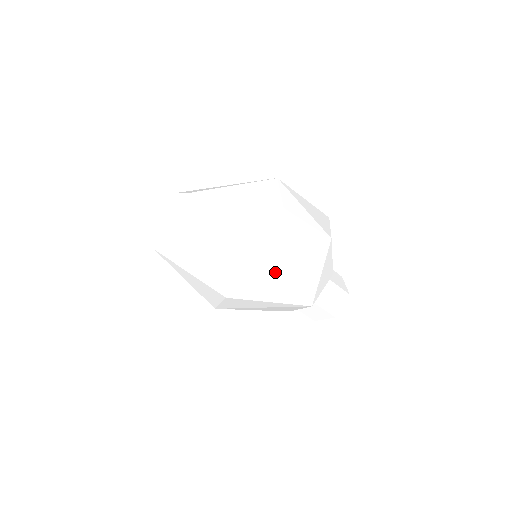
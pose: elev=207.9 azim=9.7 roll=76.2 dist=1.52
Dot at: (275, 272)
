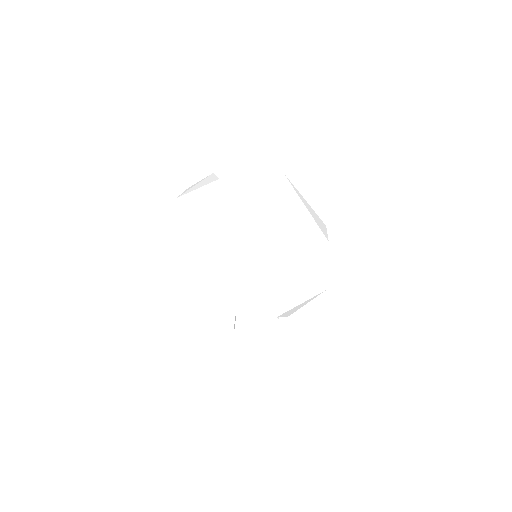
Dot at: (289, 271)
